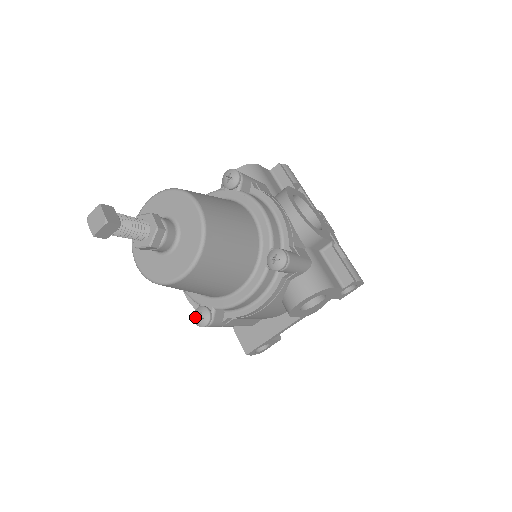
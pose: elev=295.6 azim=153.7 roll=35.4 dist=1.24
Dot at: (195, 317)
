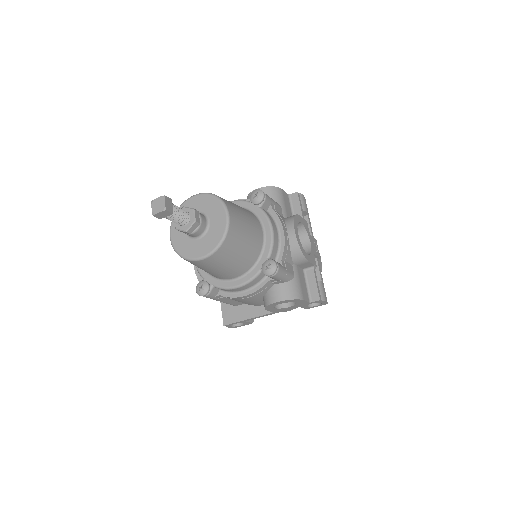
Dot at: (197, 287)
